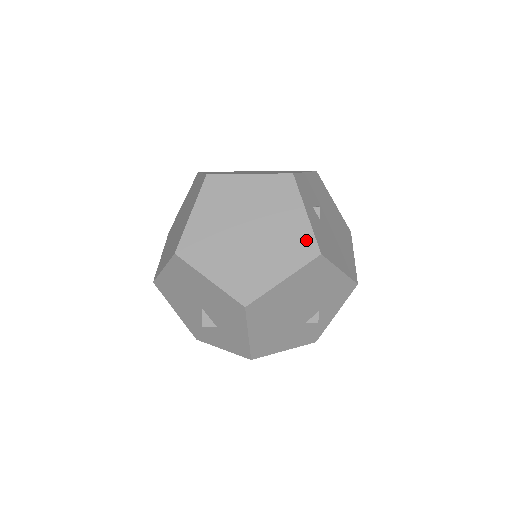
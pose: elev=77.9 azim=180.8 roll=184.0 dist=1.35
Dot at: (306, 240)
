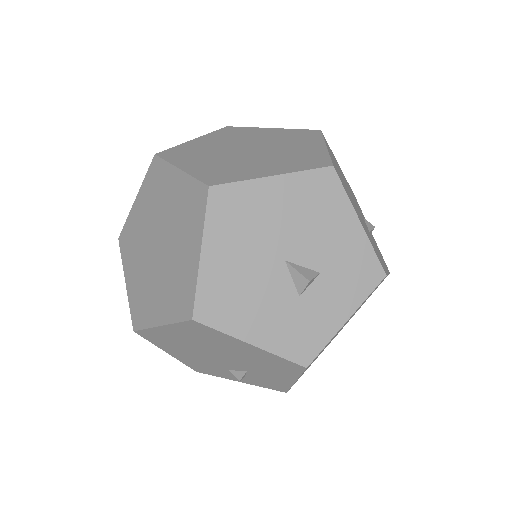
Dot at: (298, 132)
